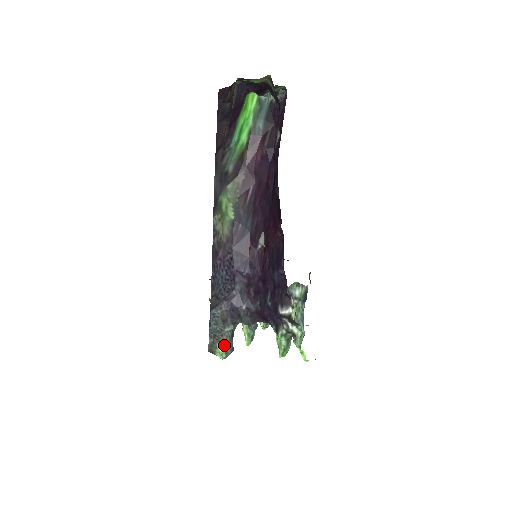
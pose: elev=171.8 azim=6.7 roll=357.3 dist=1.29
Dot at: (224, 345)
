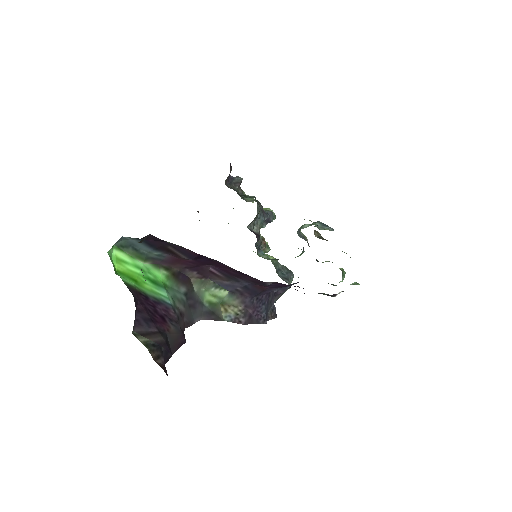
Dot at: occluded
